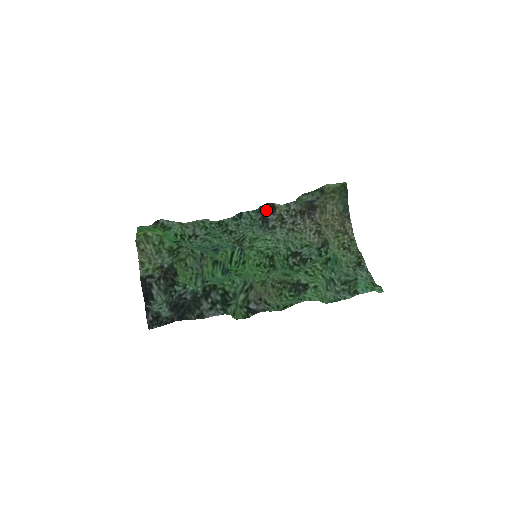
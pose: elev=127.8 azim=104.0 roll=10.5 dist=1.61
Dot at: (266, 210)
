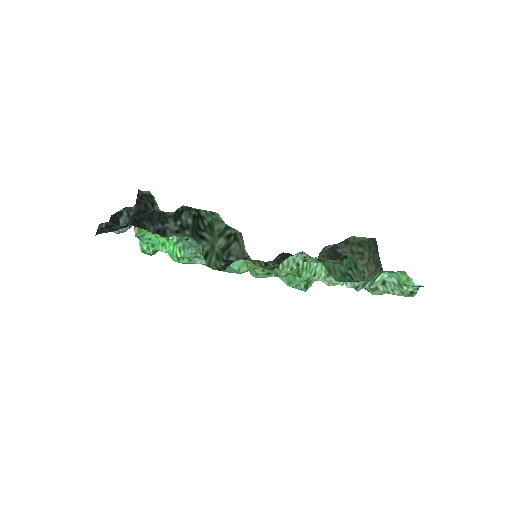
Dot at: (283, 258)
